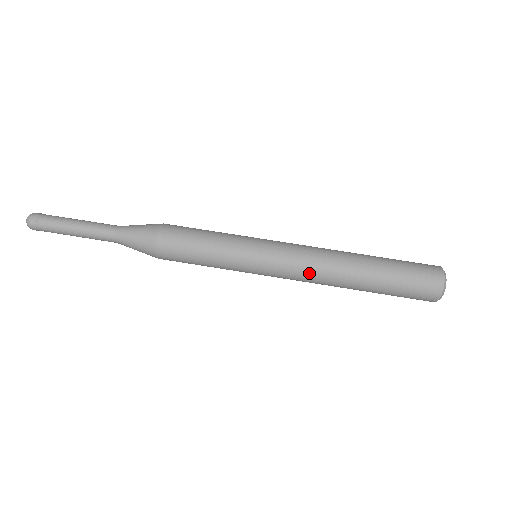
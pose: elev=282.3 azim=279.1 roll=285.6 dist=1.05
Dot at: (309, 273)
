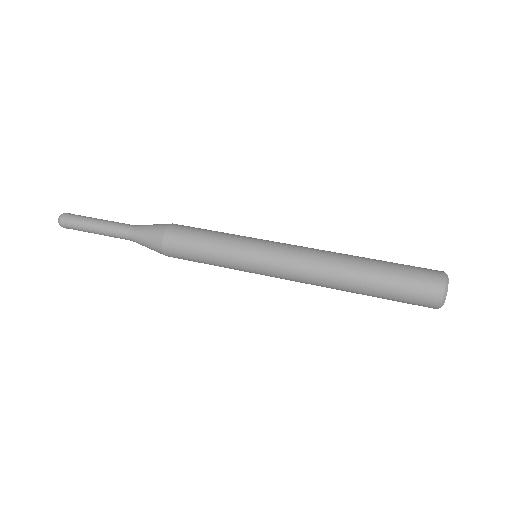
Dot at: (304, 274)
